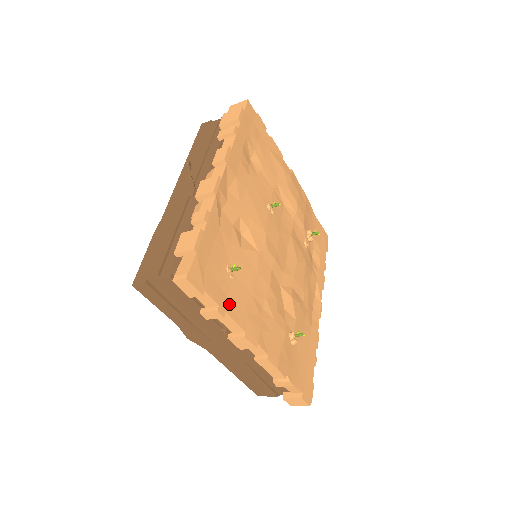
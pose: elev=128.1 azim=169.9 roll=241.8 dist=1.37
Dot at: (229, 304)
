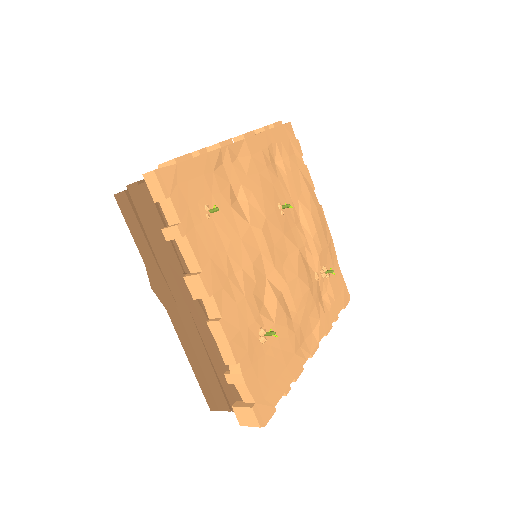
Dot at: (194, 233)
